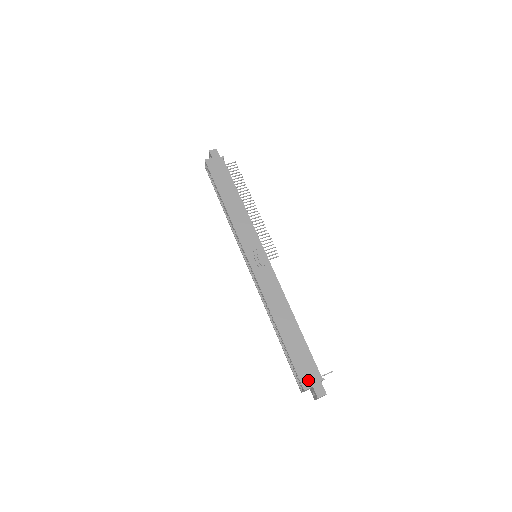
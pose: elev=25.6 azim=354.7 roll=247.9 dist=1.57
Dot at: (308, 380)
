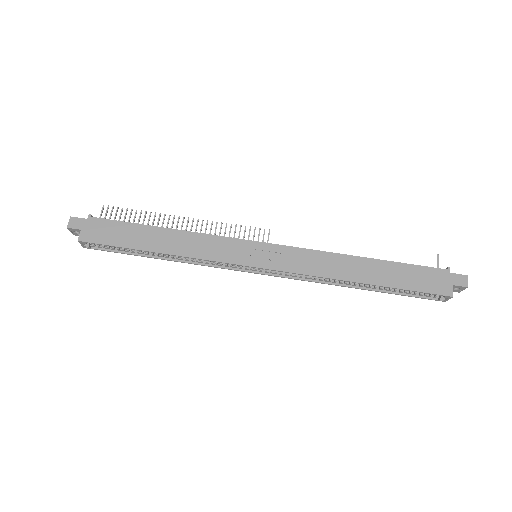
Dot at: (443, 286)
